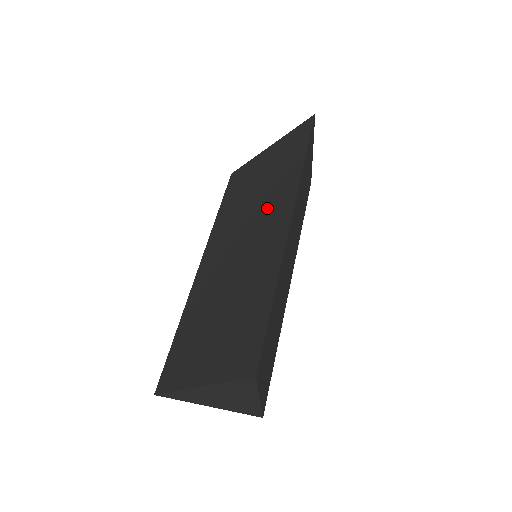
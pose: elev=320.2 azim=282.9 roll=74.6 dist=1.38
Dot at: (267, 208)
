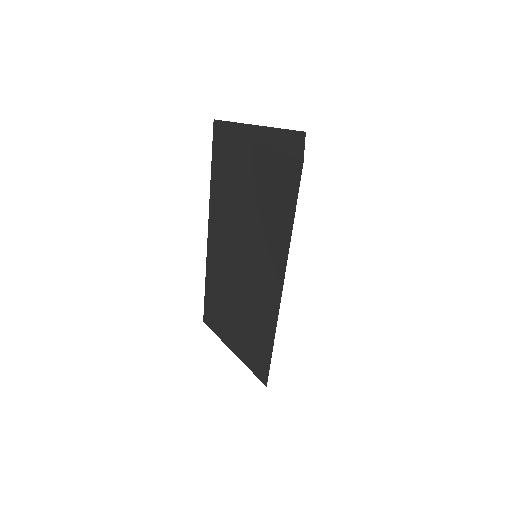
Dot at: (261, 249)
